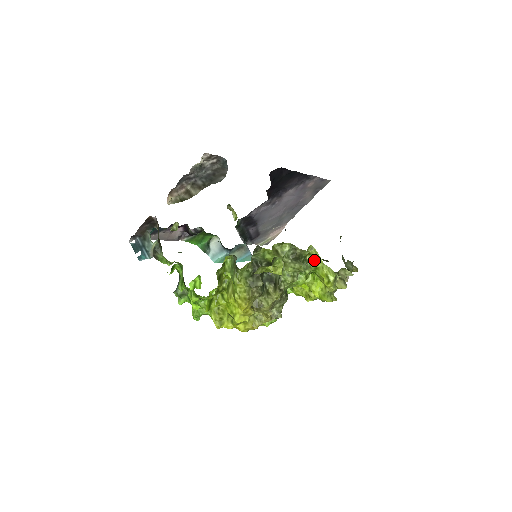
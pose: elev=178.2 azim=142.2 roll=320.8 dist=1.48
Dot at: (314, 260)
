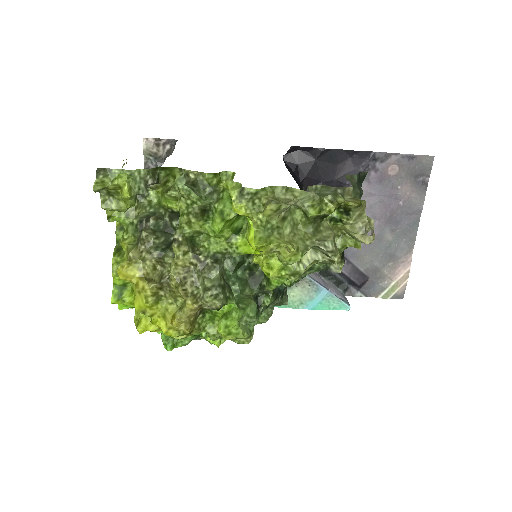
Dot at: occluded
